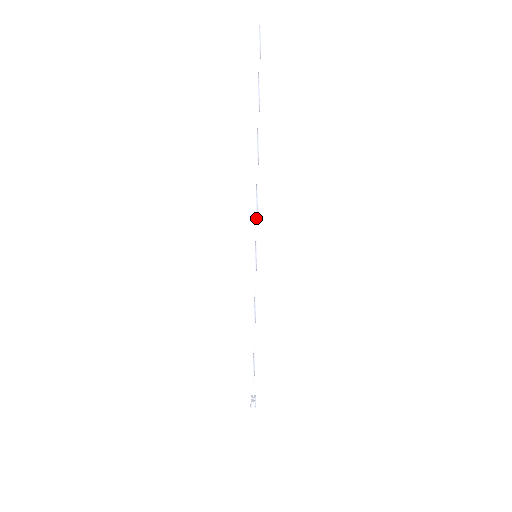
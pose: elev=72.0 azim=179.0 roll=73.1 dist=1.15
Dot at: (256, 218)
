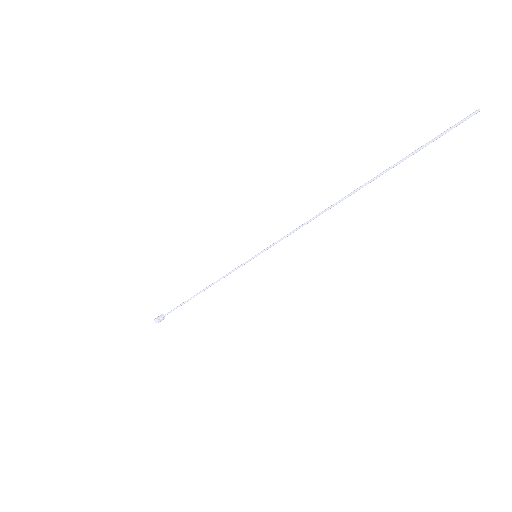
Dot at: (285, 236)
